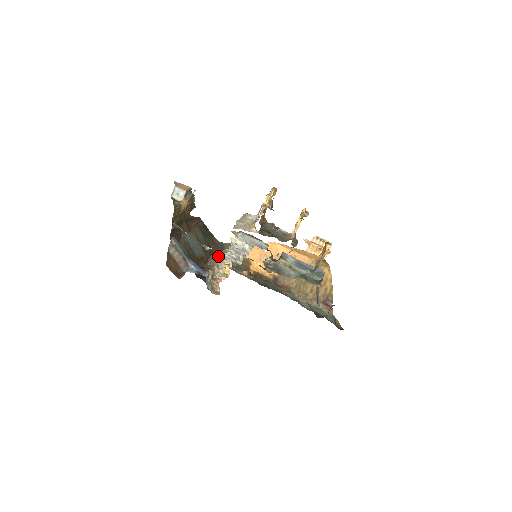
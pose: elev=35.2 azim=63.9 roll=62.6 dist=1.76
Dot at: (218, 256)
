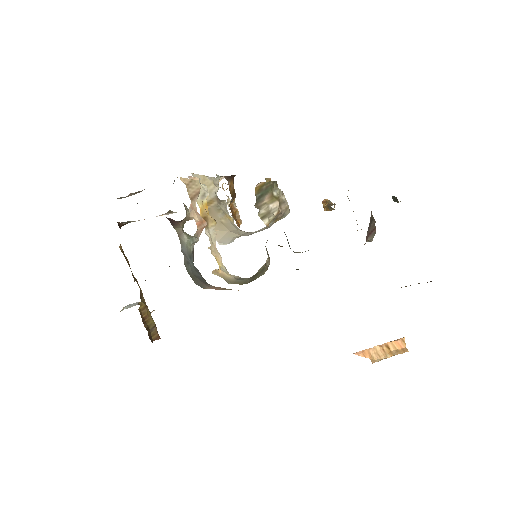
Dot at: occluded
